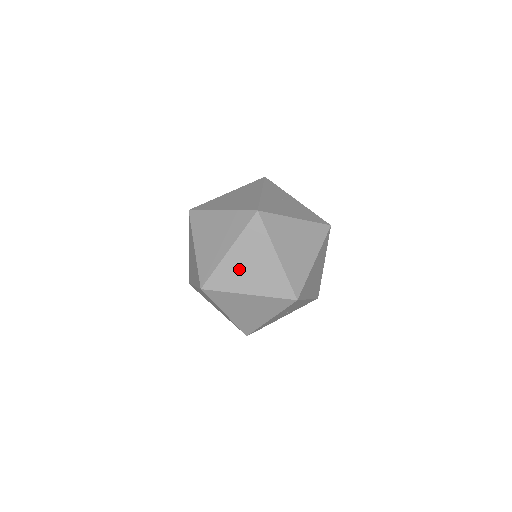
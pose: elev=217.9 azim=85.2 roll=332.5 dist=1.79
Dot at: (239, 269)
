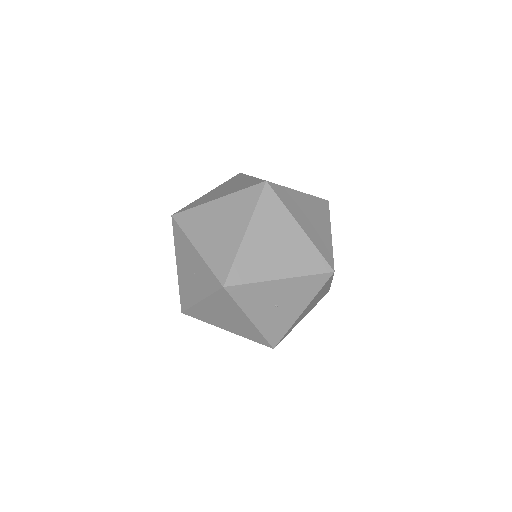
Dot at: (302, 207)
